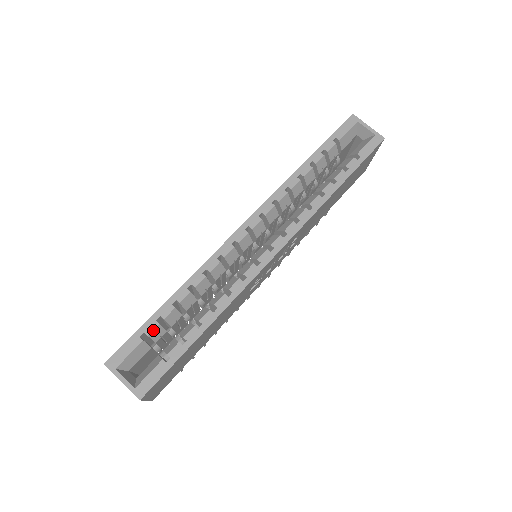
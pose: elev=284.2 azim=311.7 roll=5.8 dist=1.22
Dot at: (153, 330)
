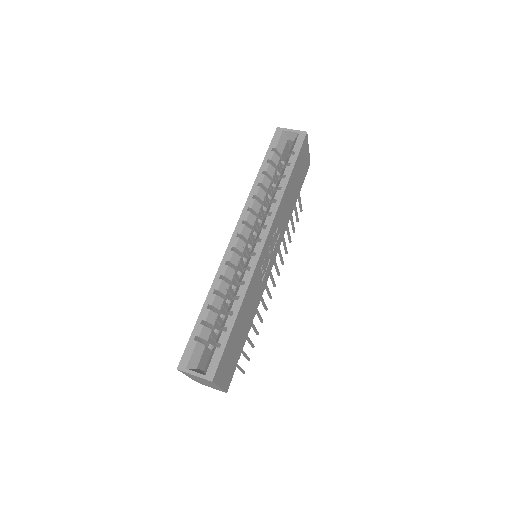
Dot at: (201, 331)
